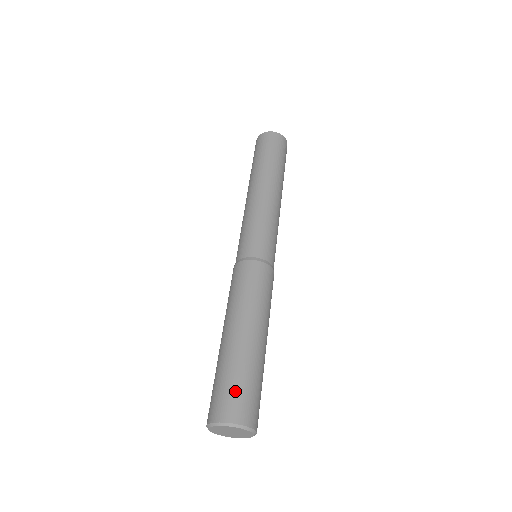
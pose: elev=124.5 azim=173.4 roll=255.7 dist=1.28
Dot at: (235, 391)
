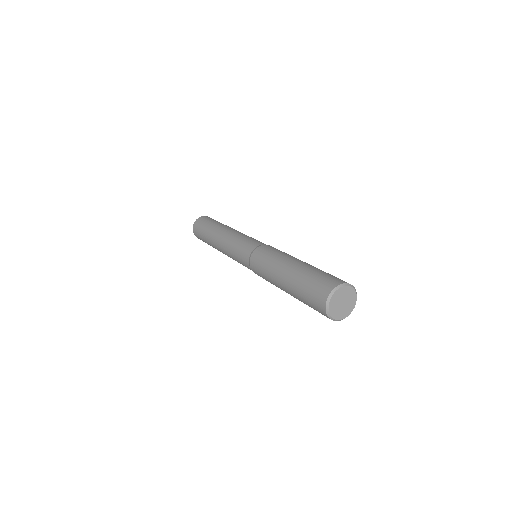
Dot at: (317, 281)
